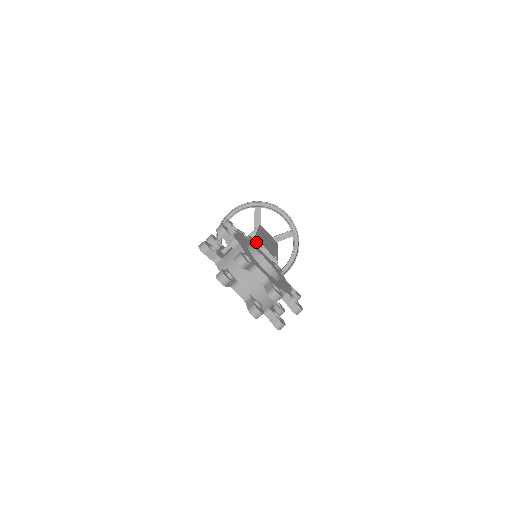
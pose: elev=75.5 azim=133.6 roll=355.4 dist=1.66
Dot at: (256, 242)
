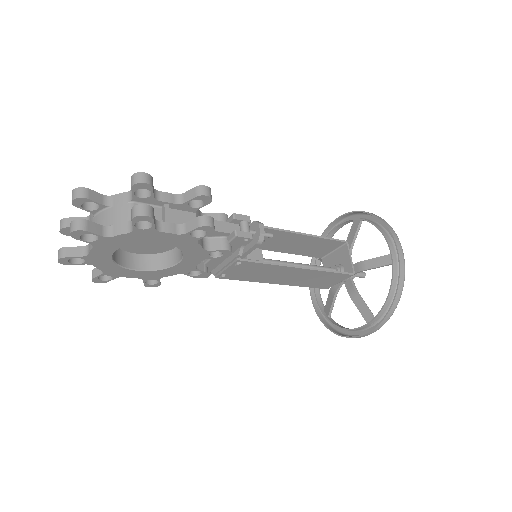
Dot at: occluded
